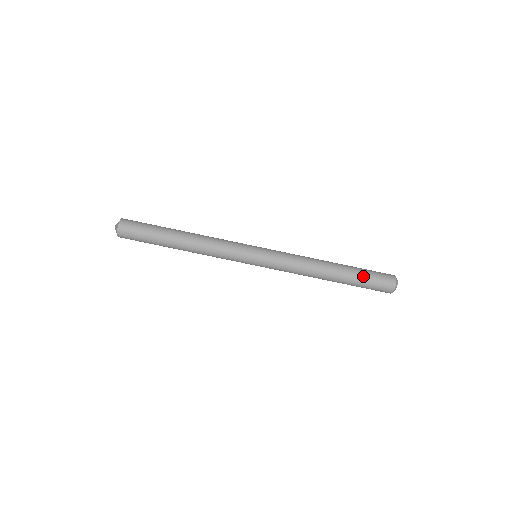
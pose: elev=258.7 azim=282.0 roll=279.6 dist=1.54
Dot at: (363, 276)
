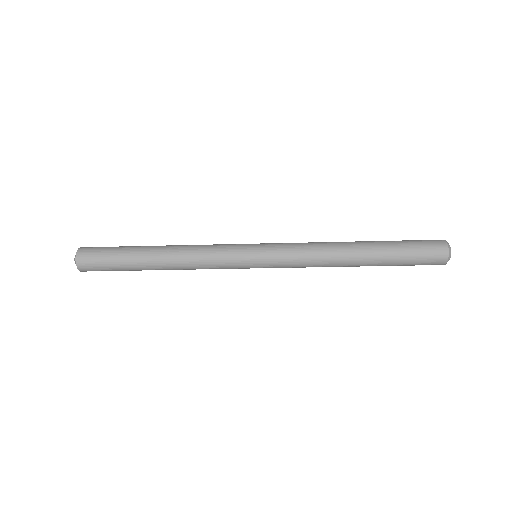
Dot at: (401, 259)
